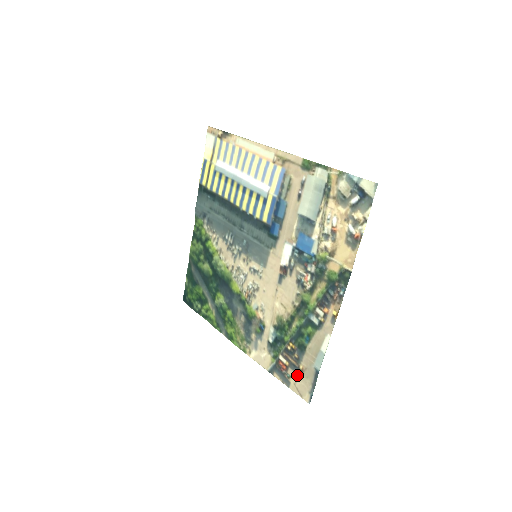
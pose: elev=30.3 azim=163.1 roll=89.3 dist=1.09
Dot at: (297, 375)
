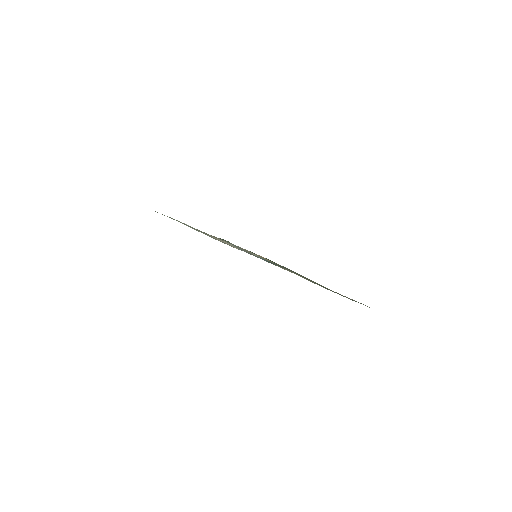
Dot at: occluded
